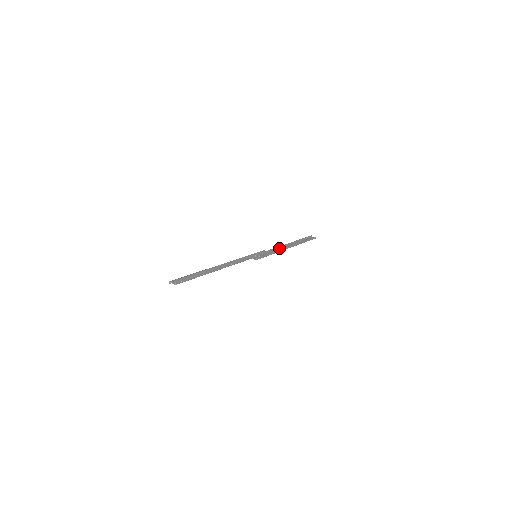
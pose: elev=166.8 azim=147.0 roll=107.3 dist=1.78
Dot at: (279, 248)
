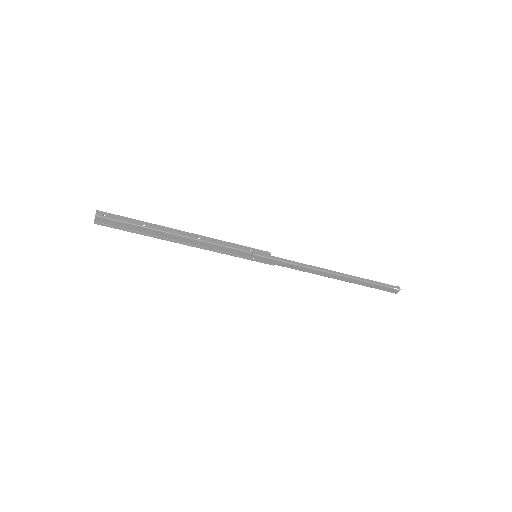
Dot at: (312, 272)
